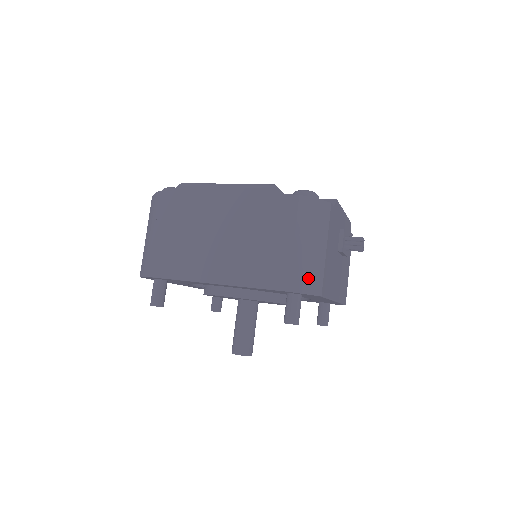
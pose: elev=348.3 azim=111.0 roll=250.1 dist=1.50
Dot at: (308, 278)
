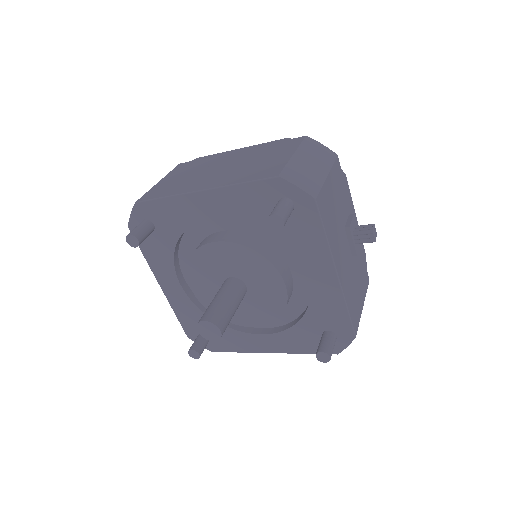
Dot at: (303, 179)
